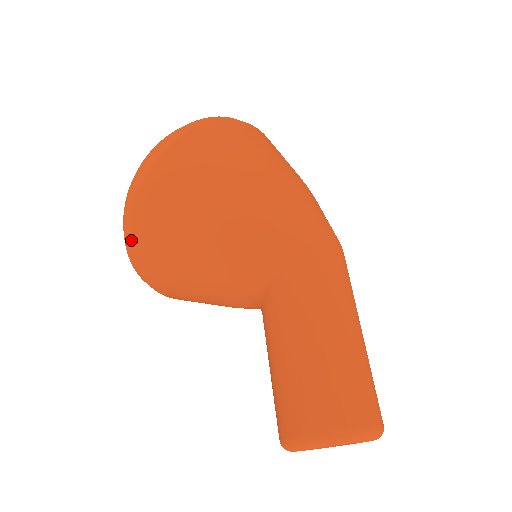
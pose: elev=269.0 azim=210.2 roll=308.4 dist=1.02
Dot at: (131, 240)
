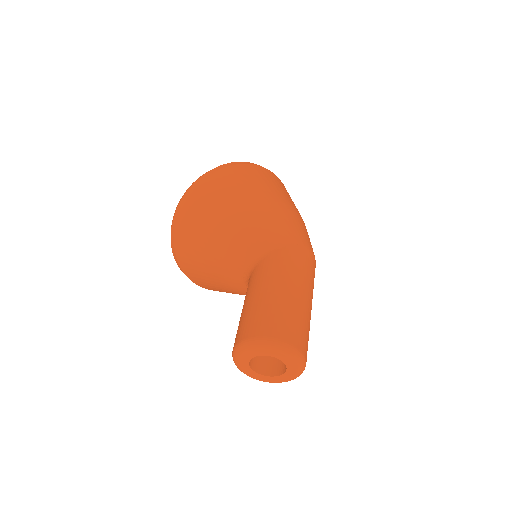
Dot at: (181, 212)
